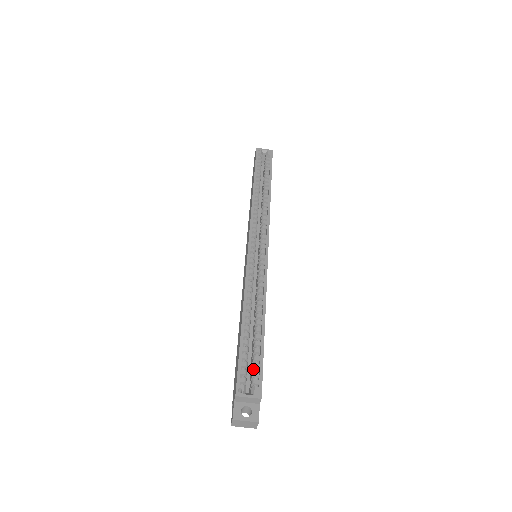
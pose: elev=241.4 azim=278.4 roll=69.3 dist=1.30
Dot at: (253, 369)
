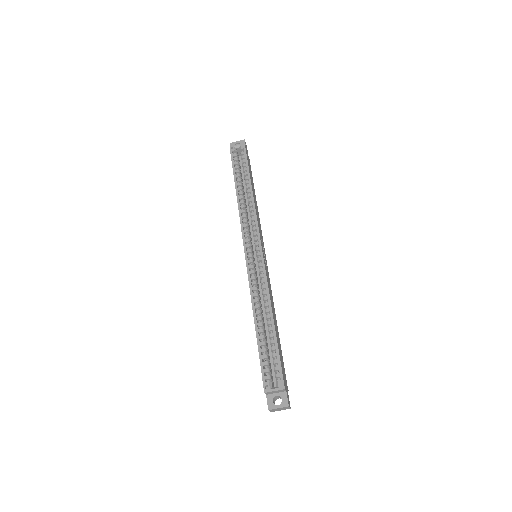
Dot at: (274, 364)
